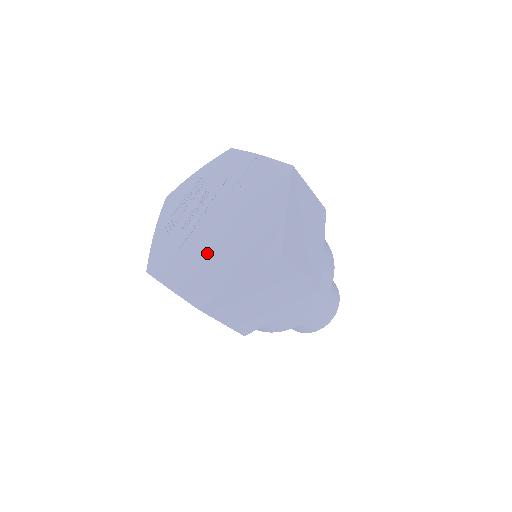
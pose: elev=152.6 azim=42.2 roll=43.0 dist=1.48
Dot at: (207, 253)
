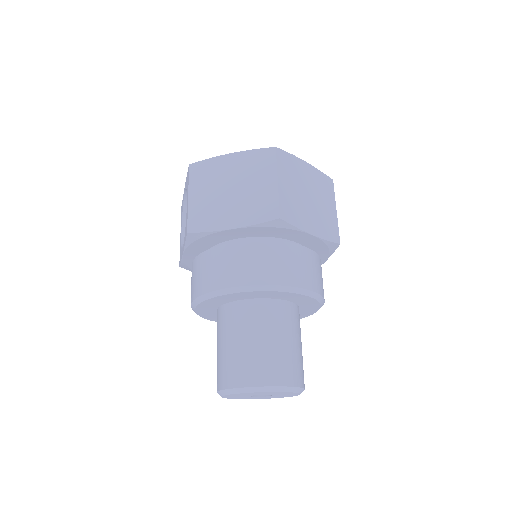
Dot at: occluded
